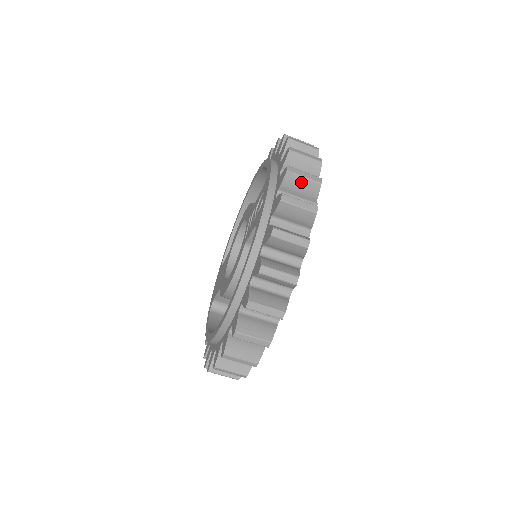
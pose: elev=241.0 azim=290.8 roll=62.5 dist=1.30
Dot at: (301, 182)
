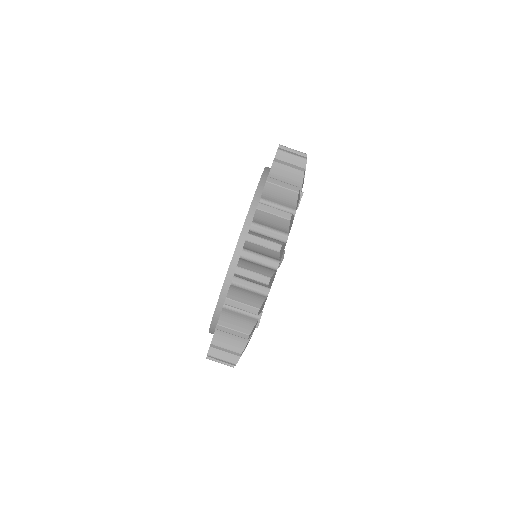
Dot at: (261, 248)
